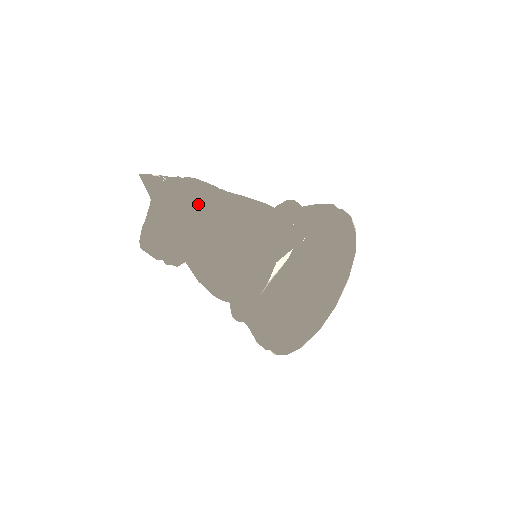
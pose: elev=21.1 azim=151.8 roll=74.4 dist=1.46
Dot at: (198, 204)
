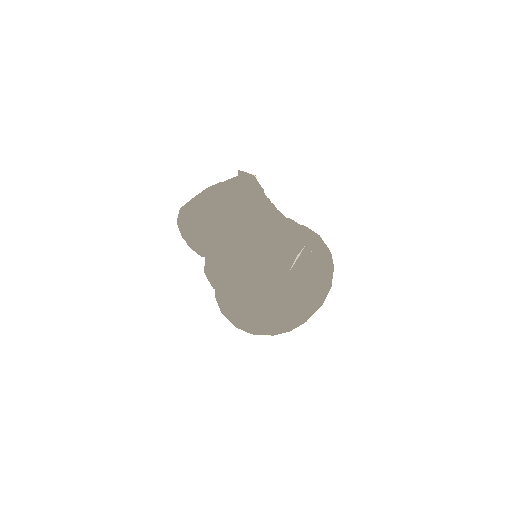
Dot at: (268, 203)
